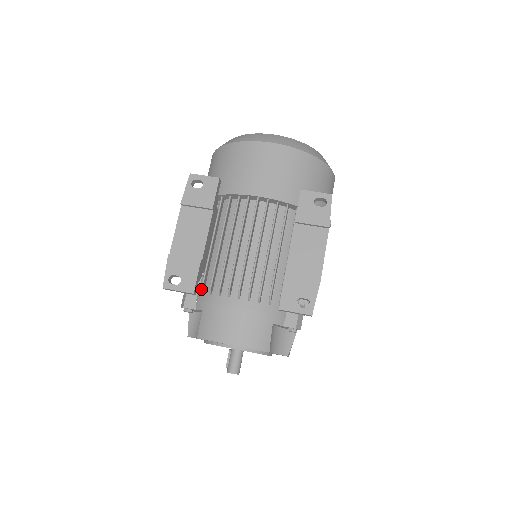
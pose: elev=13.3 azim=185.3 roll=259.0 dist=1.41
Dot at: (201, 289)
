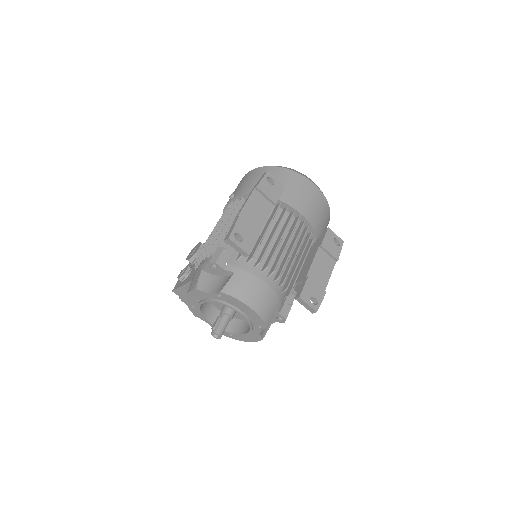
Dot at: (240, 256)
